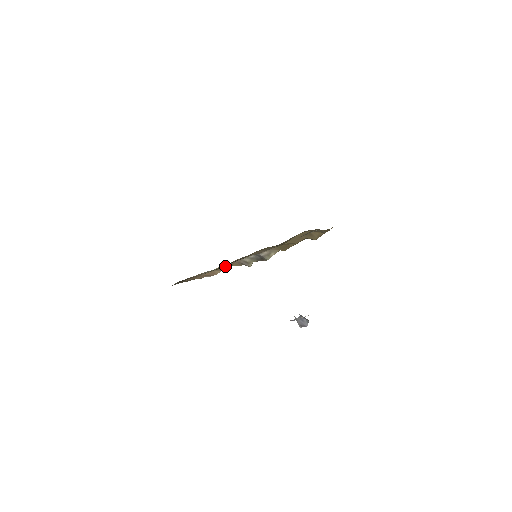
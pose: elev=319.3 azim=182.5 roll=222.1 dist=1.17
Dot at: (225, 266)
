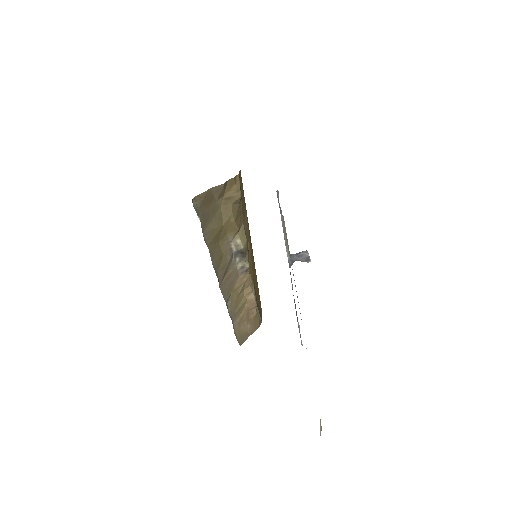
Dot at: (236, 287)
